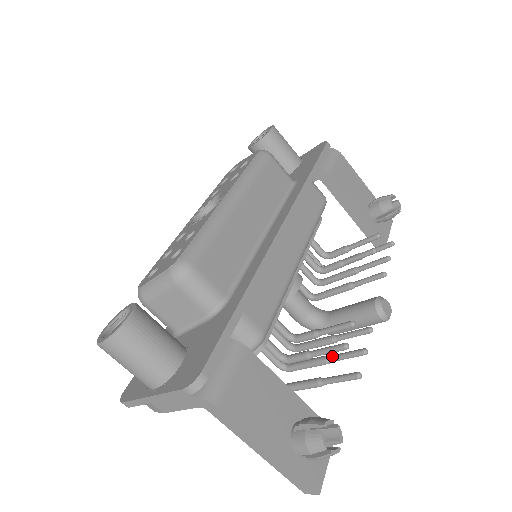
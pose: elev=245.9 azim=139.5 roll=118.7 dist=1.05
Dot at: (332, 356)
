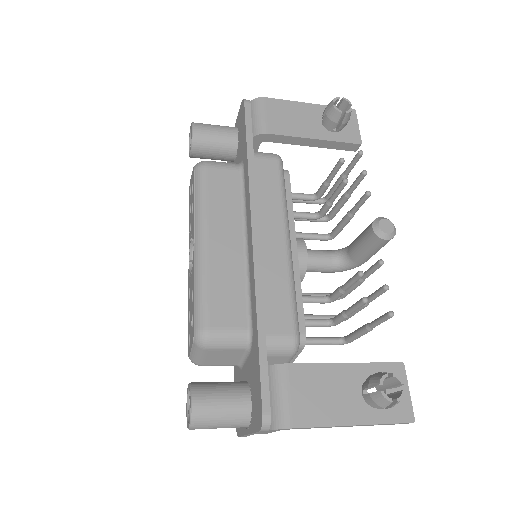
Dot at: occluded
